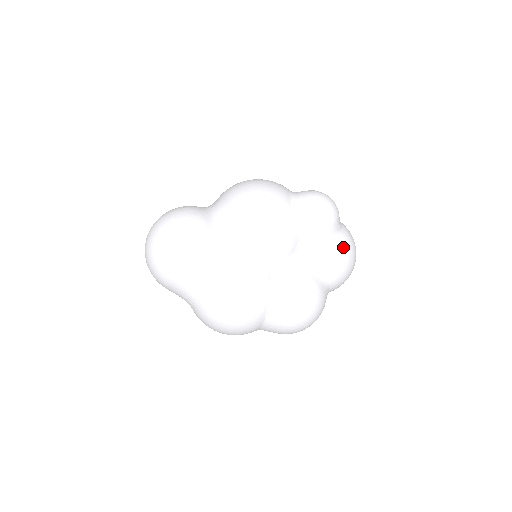
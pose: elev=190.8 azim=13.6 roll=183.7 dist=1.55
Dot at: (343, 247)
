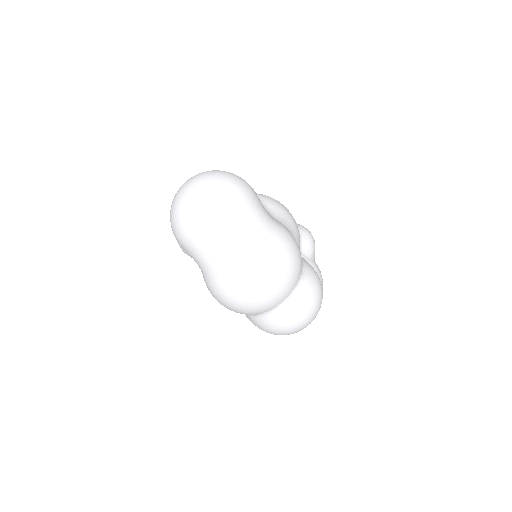
Dot at: (320, 271)
